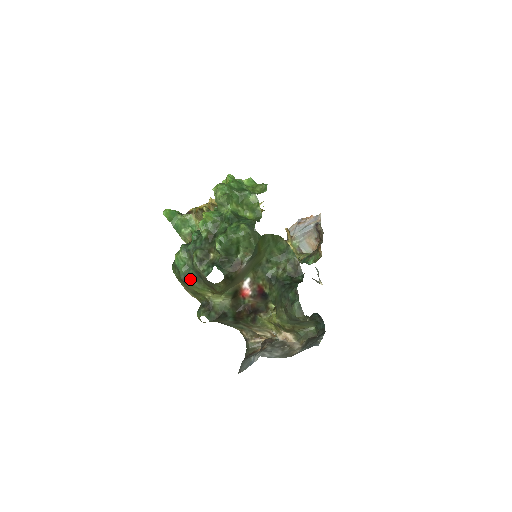
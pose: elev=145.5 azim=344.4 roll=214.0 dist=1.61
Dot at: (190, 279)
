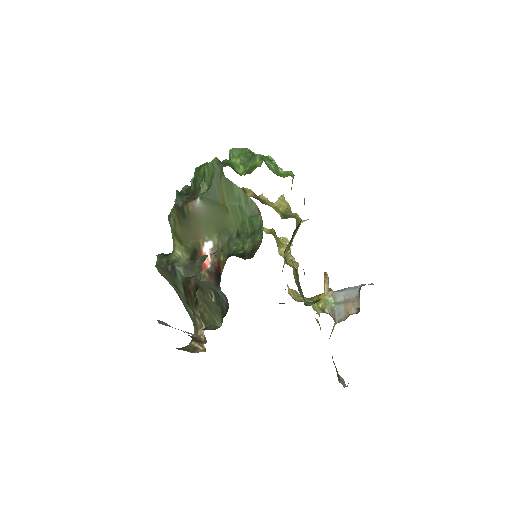
Dot at: occluded
